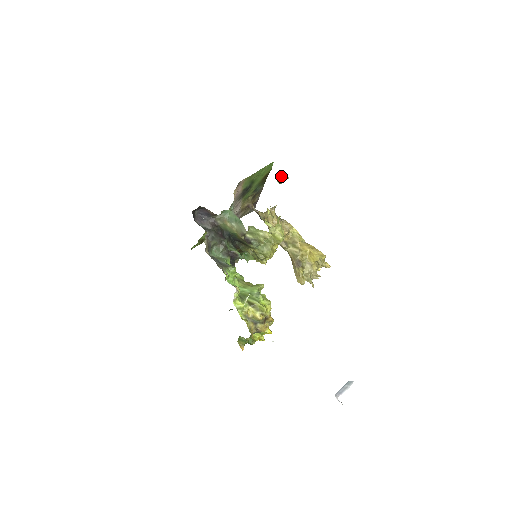
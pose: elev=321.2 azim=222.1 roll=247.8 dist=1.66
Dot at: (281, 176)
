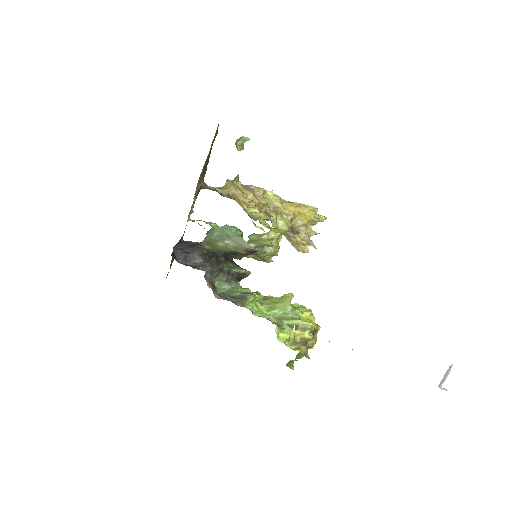
Dot at: (239, 140)
